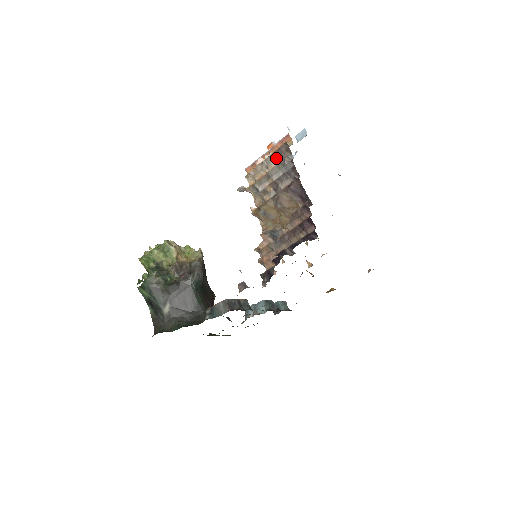
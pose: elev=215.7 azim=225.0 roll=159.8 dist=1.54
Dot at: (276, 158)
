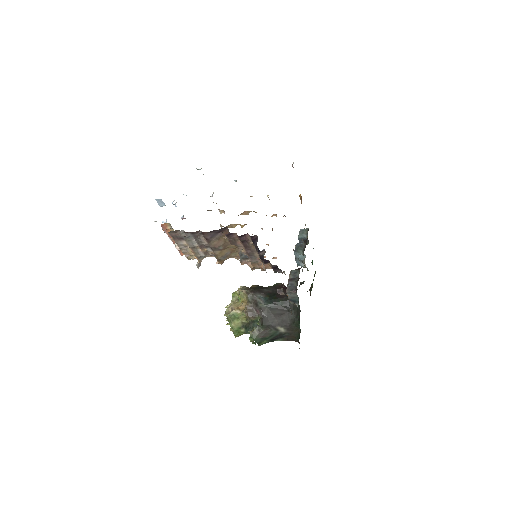
Dot at: (179, 240)
